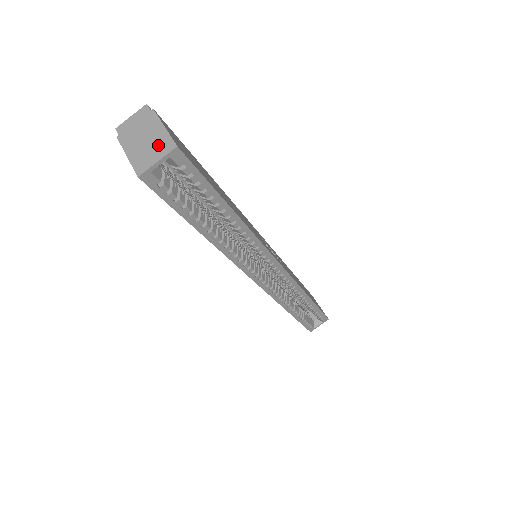
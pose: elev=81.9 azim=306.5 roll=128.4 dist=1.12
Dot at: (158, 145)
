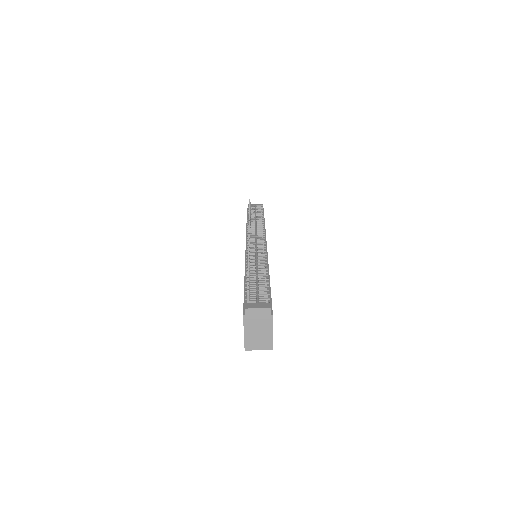
Dot at: (264, 341)
